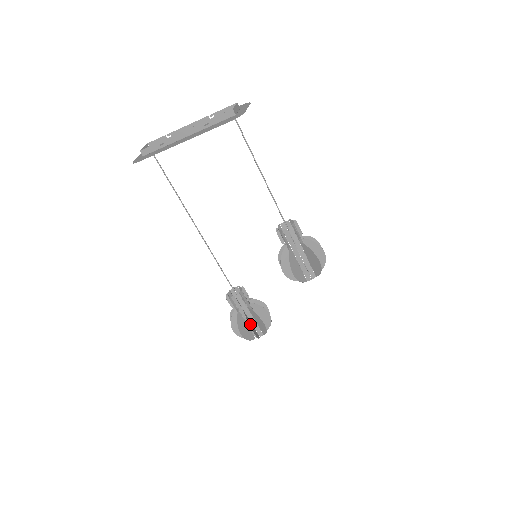
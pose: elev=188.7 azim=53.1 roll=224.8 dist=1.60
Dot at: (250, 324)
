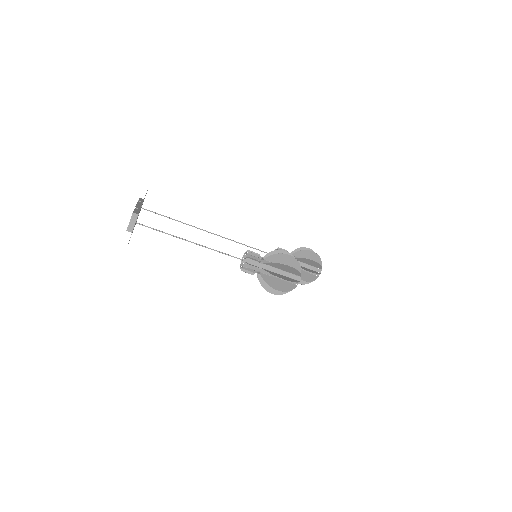
Dot at: occluded
